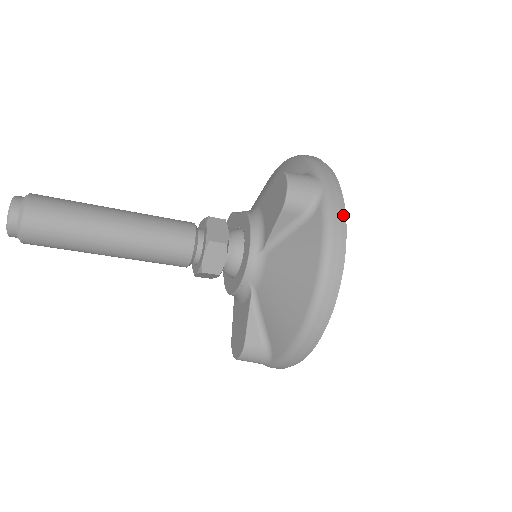
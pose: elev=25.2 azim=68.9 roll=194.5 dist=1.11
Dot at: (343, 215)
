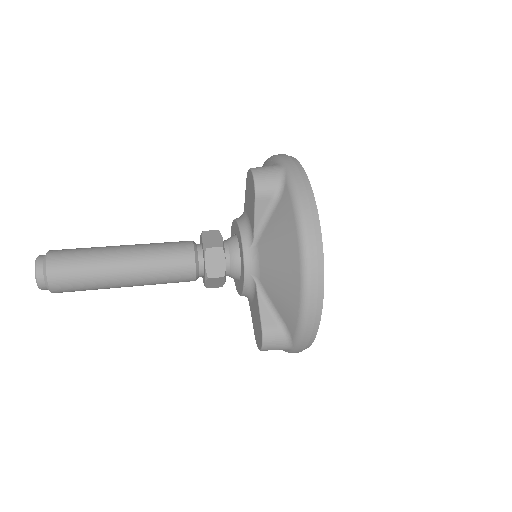
Dot at: (308, 185)
